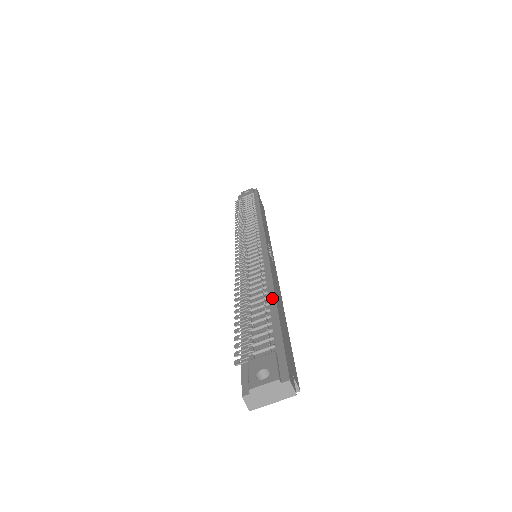
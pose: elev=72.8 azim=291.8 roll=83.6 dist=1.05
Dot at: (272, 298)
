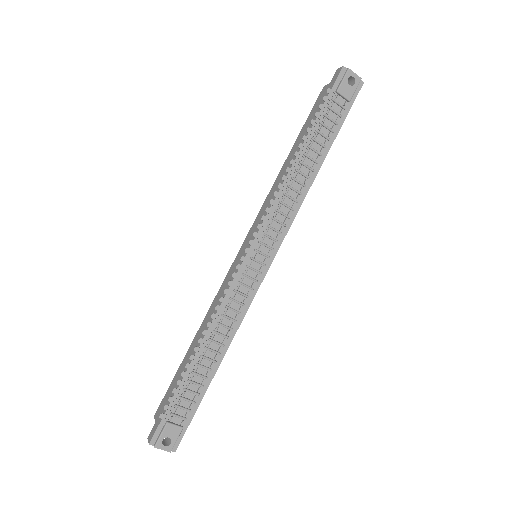
Dot at: (217, 365)
